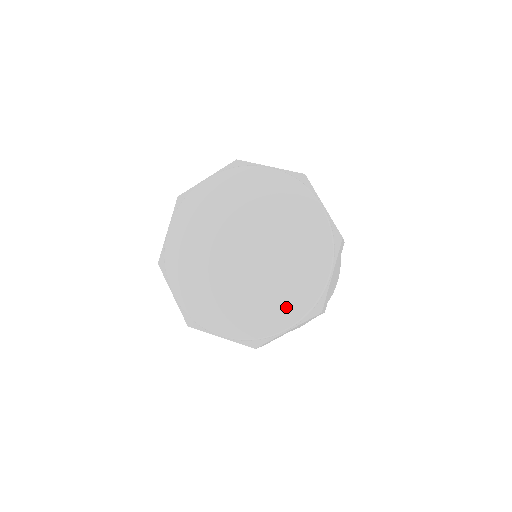
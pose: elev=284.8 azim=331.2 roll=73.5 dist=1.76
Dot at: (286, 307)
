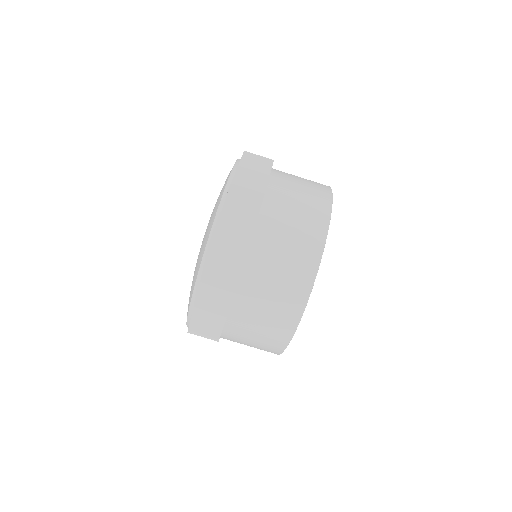
Dot at: occluded
